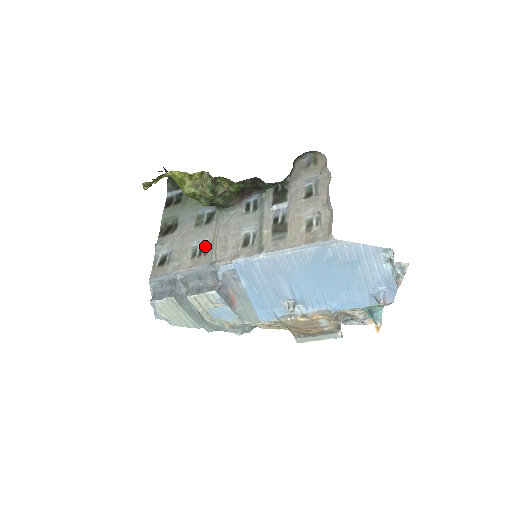
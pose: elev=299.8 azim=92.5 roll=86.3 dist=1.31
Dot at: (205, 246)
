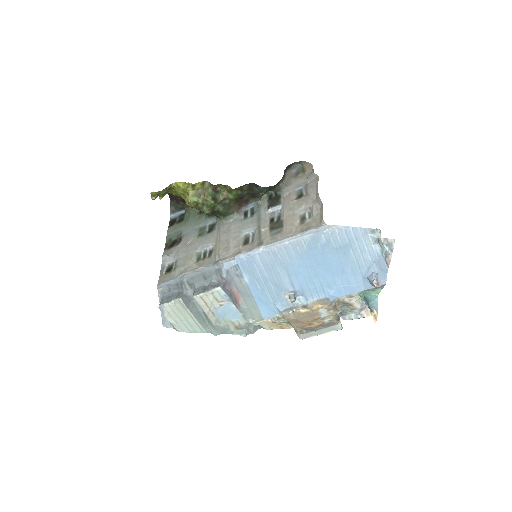
Dot at: (208, 251)
